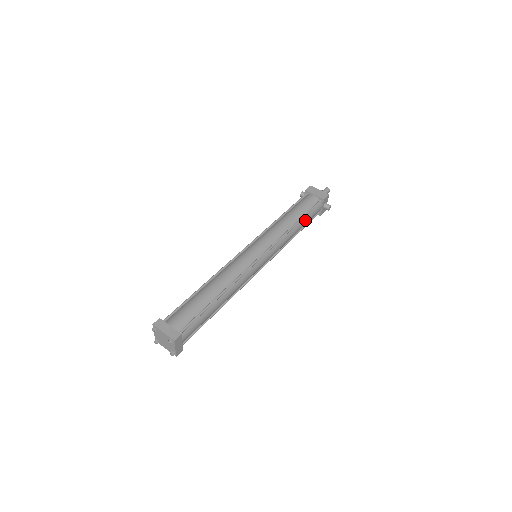
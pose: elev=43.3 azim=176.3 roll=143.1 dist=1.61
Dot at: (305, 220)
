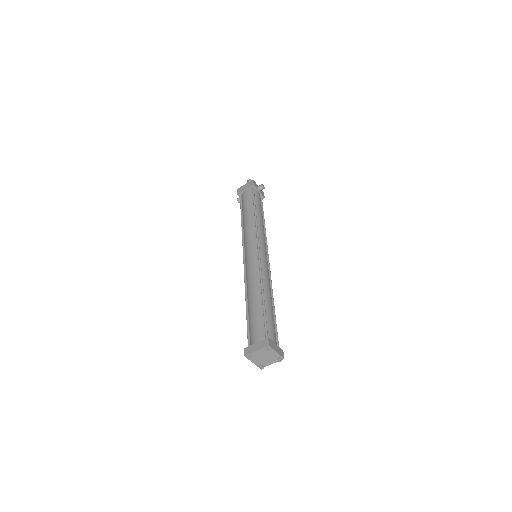
Dot at: (258, 207)
